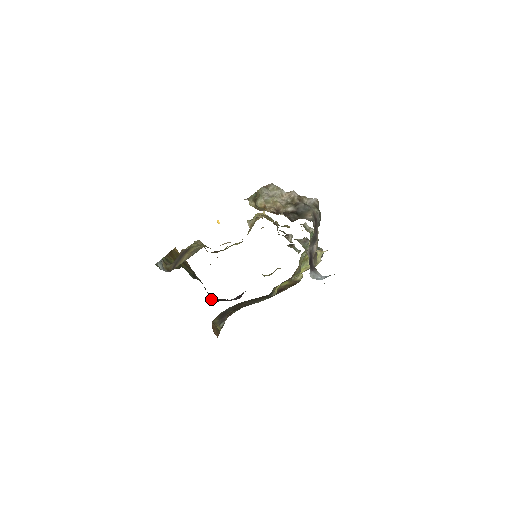
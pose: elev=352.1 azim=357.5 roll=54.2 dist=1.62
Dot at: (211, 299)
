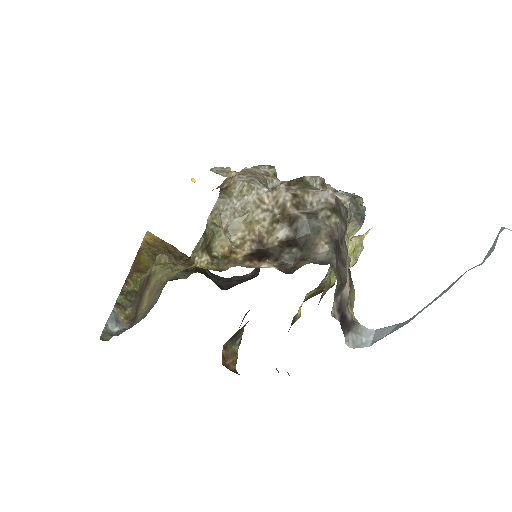
Dot at: (219, 286)
